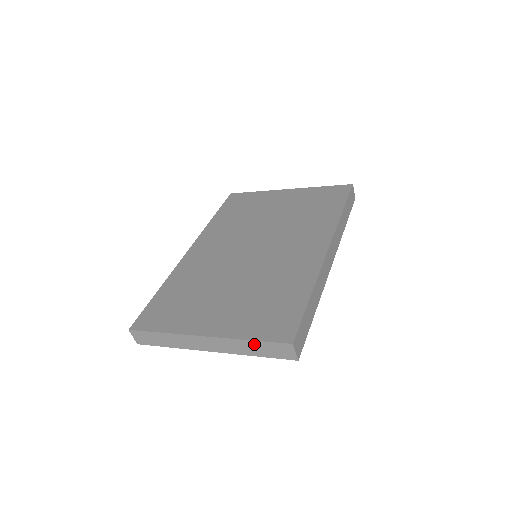
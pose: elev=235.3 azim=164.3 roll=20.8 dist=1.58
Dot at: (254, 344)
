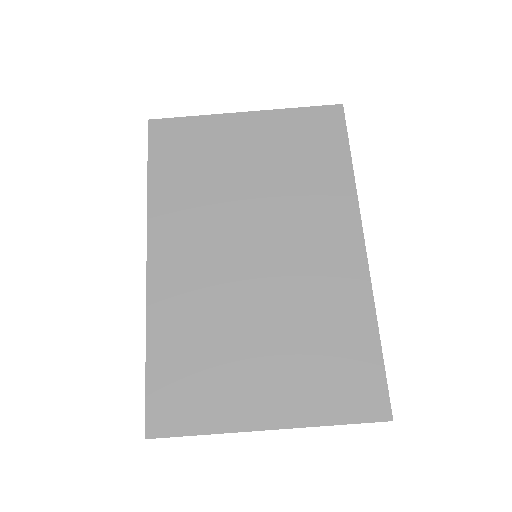
Dot at: occluded
